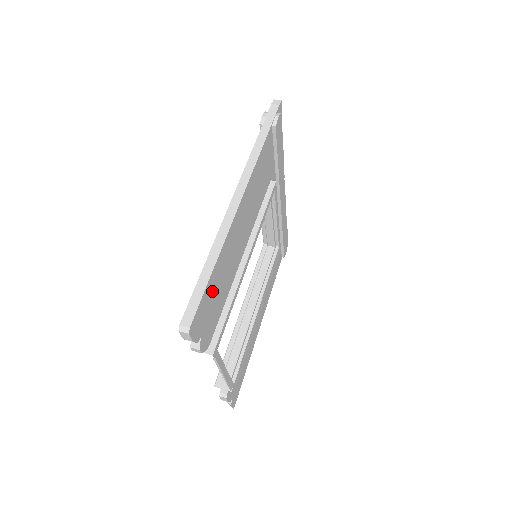
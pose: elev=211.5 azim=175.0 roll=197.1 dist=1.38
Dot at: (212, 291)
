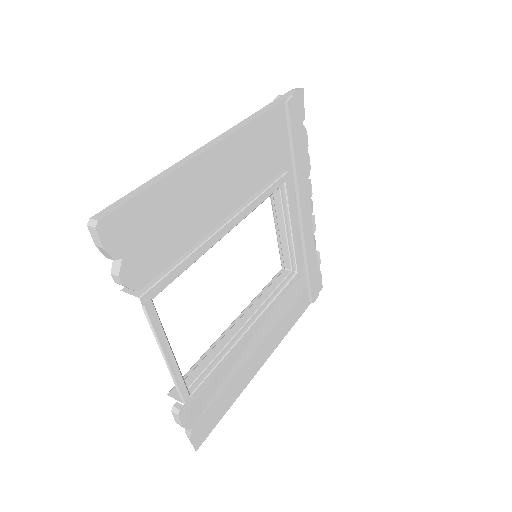
Dot at: (152, 213)
